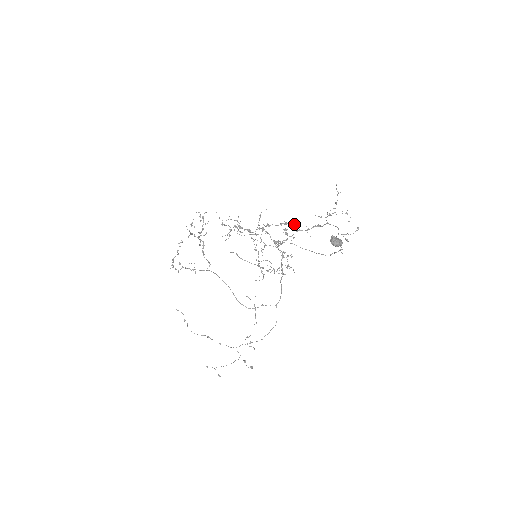
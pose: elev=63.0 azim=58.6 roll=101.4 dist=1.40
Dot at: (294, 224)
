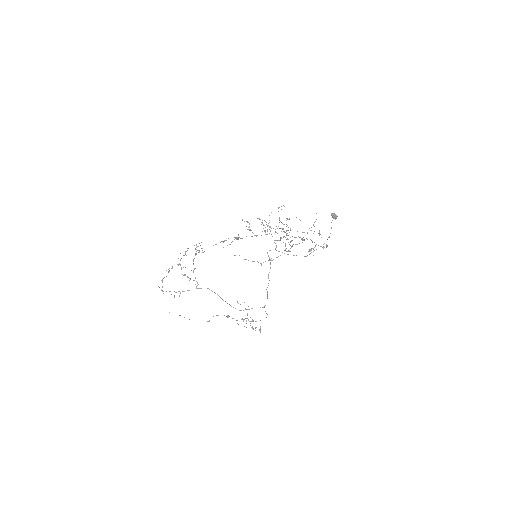
Dot at: occluded
